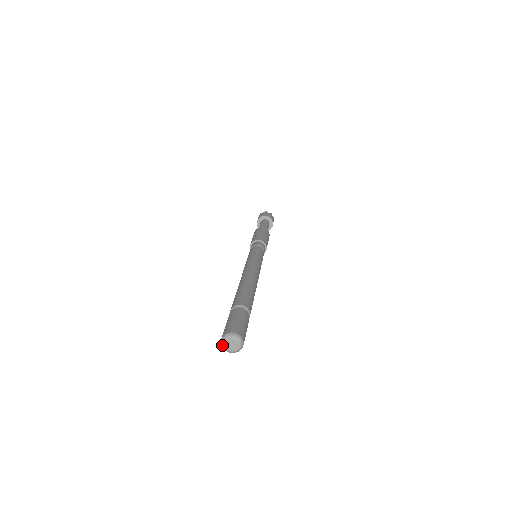
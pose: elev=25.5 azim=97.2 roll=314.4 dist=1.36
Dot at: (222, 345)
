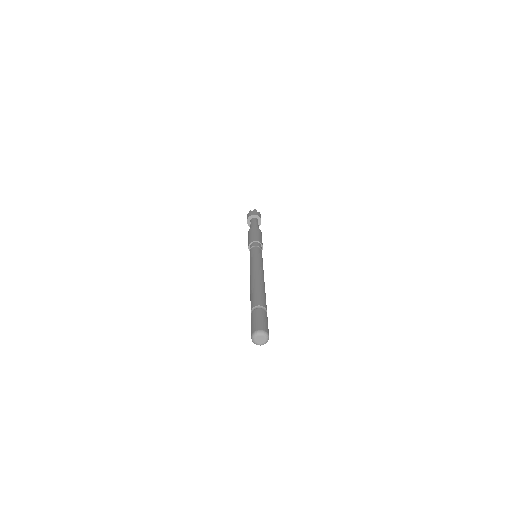
Dot at: (253, 338)
